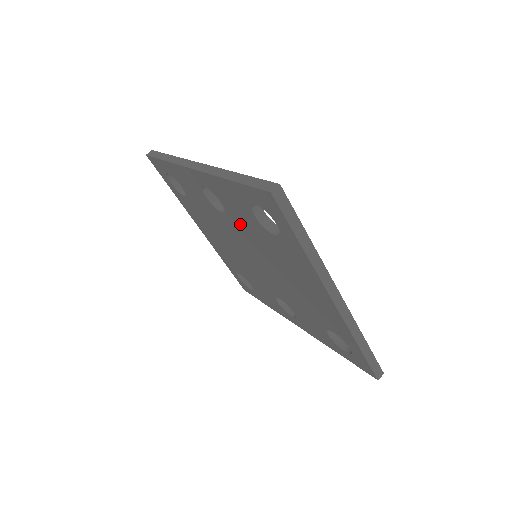
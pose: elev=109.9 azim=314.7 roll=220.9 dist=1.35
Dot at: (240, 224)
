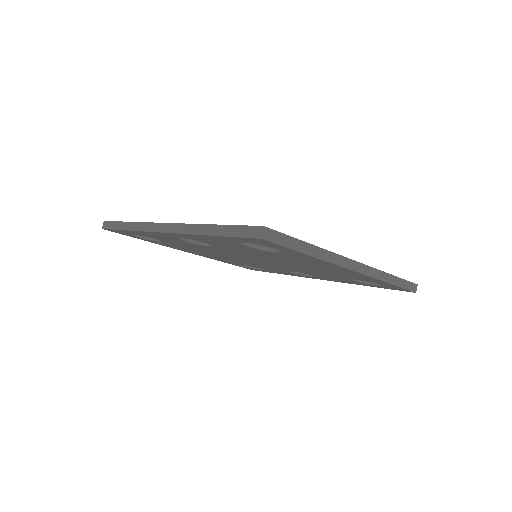
Dot at: occluded
